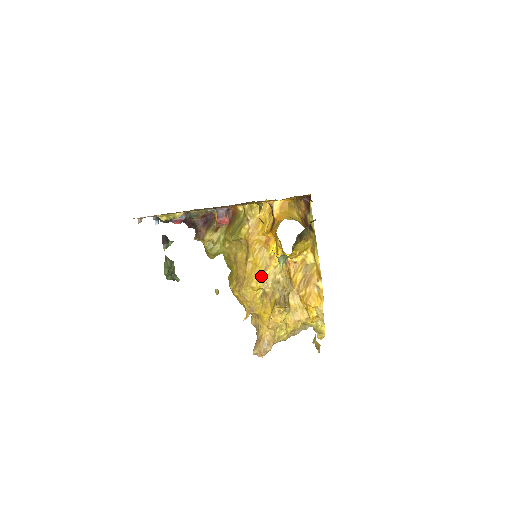
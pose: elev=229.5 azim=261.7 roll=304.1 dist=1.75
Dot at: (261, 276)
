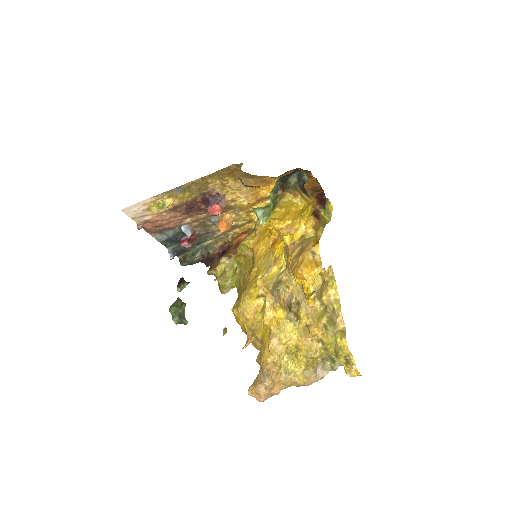
Dot at: occluded
